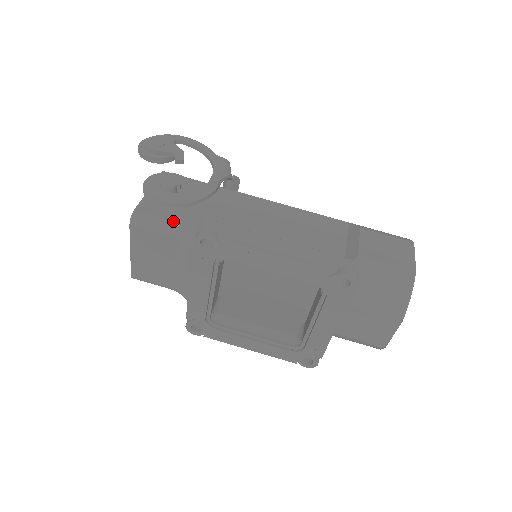
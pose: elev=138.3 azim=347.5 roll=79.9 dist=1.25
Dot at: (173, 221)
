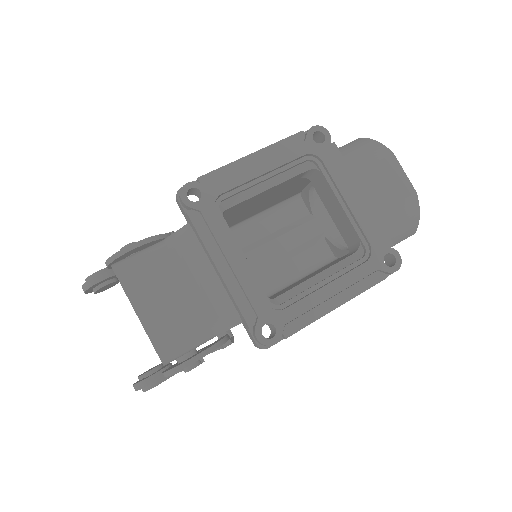
Dot at: (154, 244)
